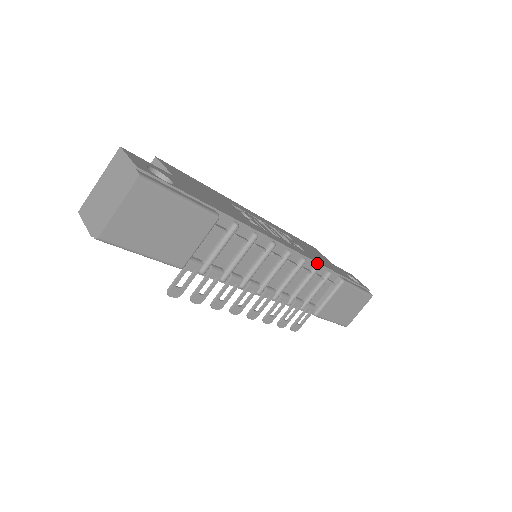
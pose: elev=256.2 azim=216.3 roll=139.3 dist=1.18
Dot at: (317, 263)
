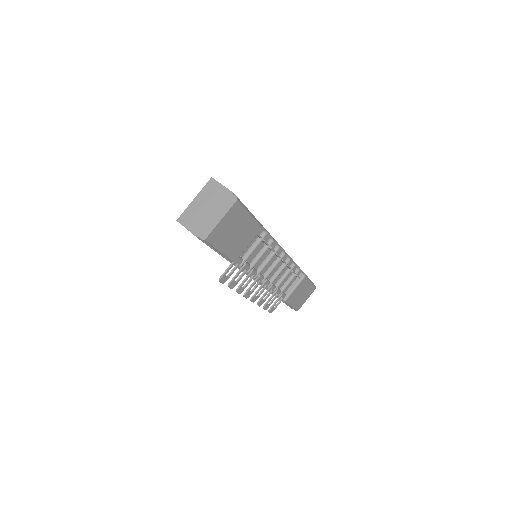
Dot at: (294, 262)
